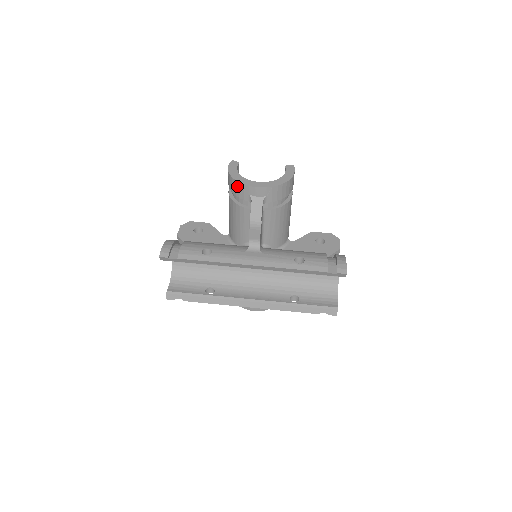
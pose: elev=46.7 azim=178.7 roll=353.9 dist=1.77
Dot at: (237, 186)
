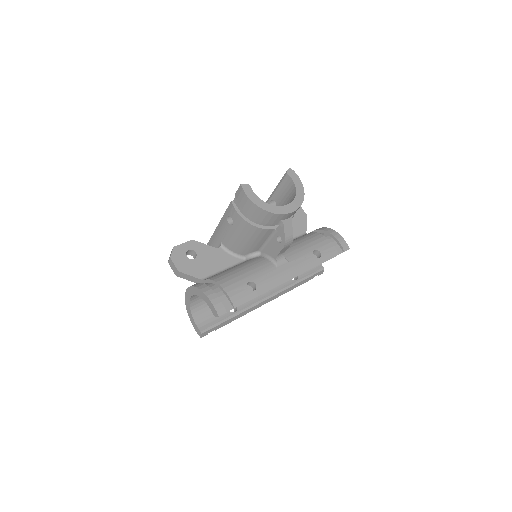
Dot at: (269, 216)
